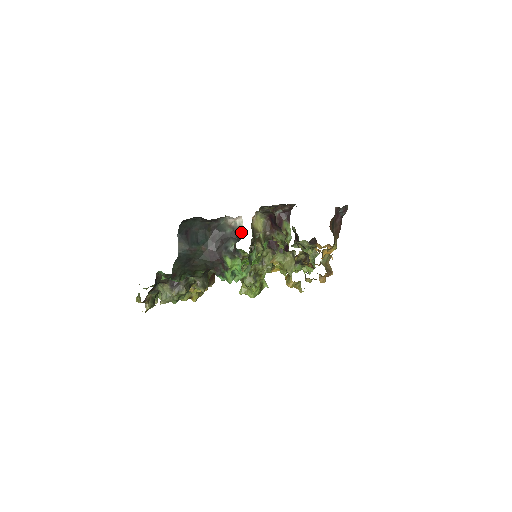
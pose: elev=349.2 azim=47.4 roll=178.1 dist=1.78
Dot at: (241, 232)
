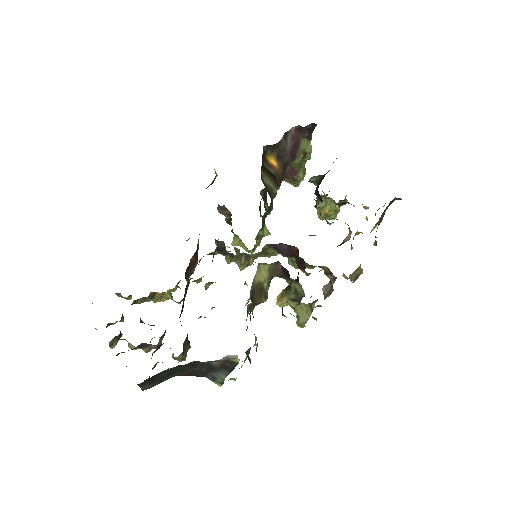
Dot at: (235, 360)
